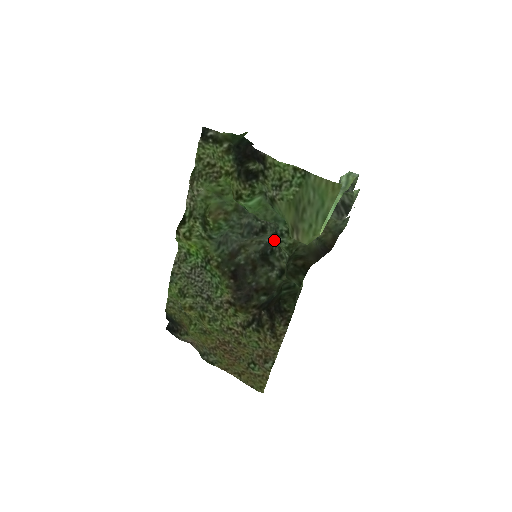
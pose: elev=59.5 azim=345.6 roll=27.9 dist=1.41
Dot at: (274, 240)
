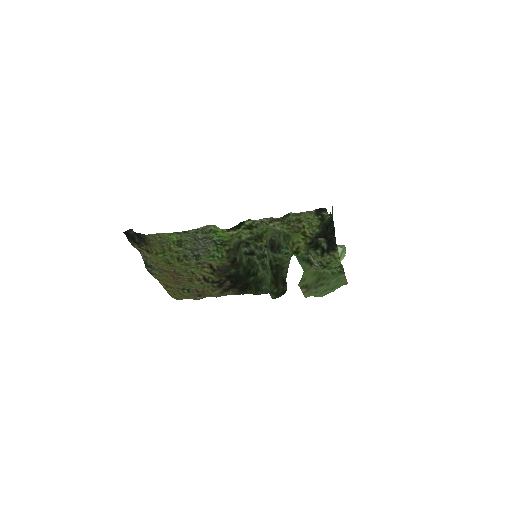
Dot at: (274, 253)
